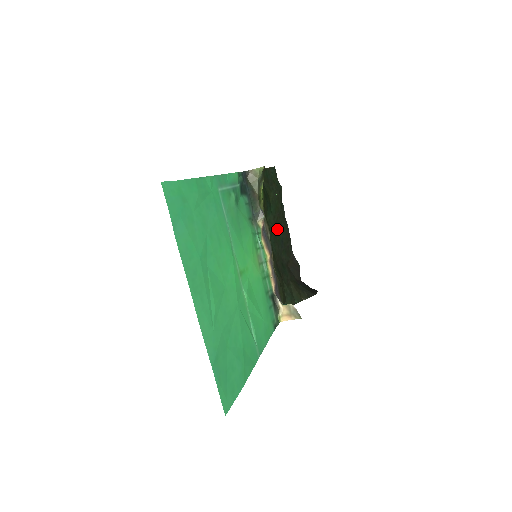
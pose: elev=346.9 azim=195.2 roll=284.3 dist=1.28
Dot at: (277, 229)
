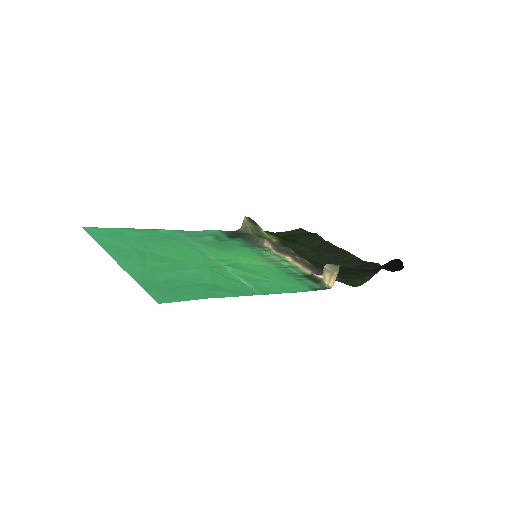
Dot at: (320, 253)
